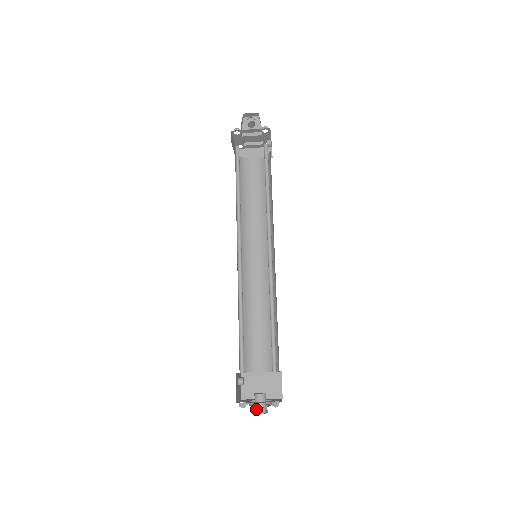
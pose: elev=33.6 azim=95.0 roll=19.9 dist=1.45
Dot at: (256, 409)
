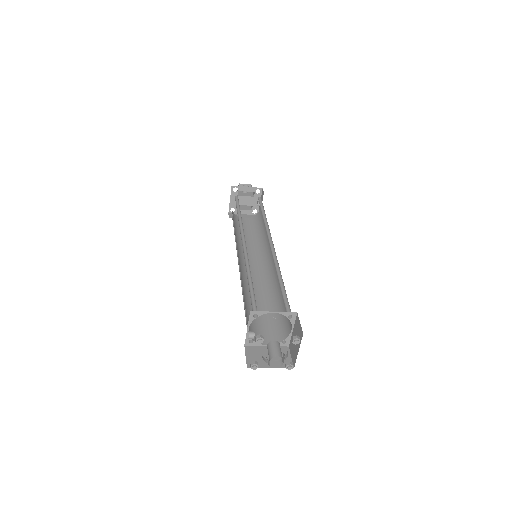
Dot at: (272, 354)
